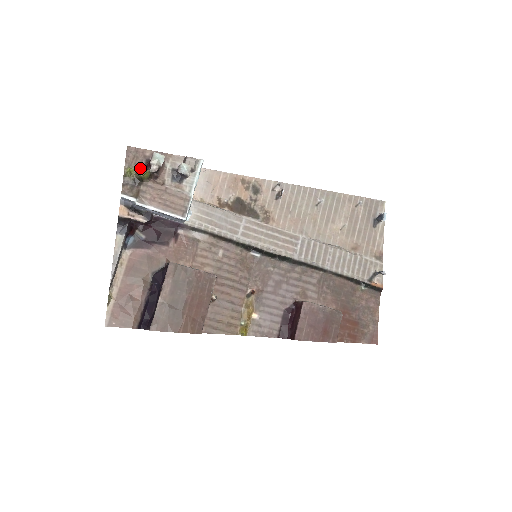
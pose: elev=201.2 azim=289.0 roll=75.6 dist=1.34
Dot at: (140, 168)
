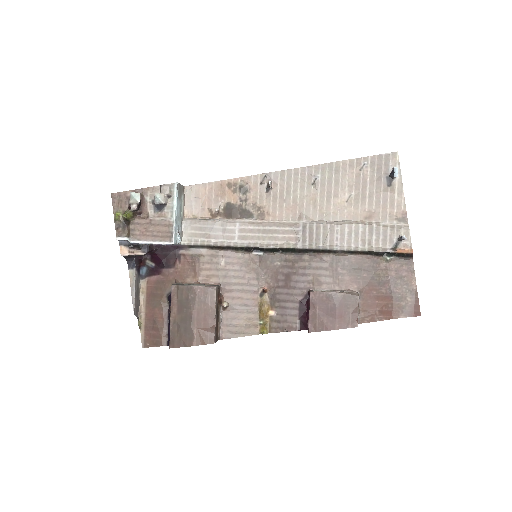
Dot at: (126, 209)
